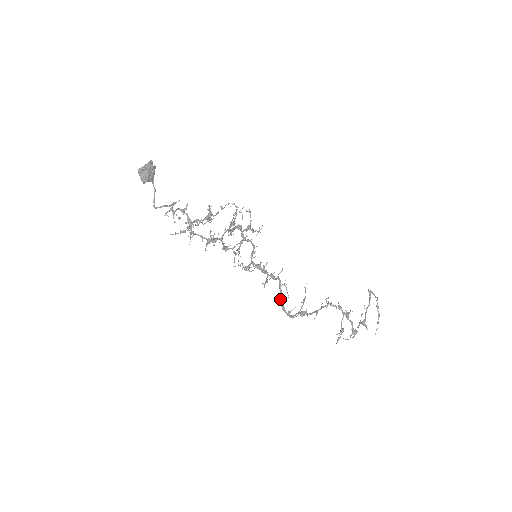
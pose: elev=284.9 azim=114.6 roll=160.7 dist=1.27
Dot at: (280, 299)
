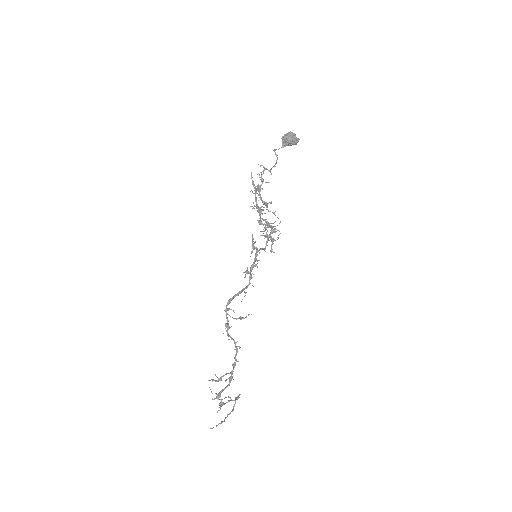
Dot at: (236, 294)
